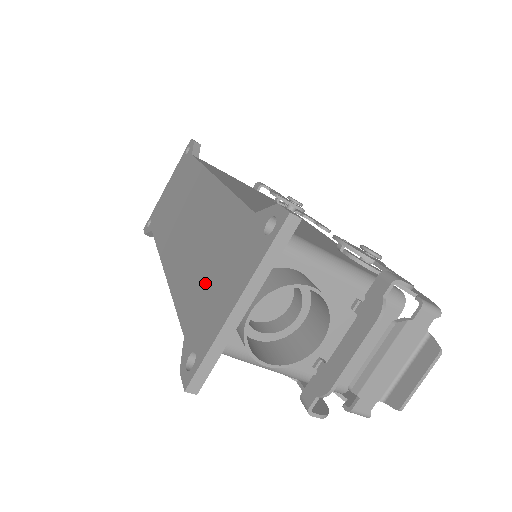
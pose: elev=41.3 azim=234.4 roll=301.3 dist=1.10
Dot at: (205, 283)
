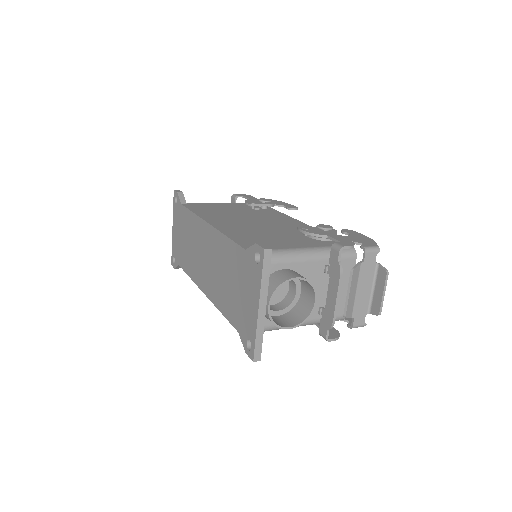
Dot at: (236, 298)
